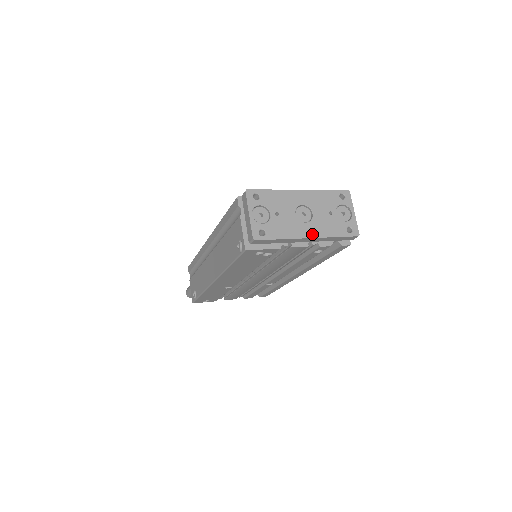
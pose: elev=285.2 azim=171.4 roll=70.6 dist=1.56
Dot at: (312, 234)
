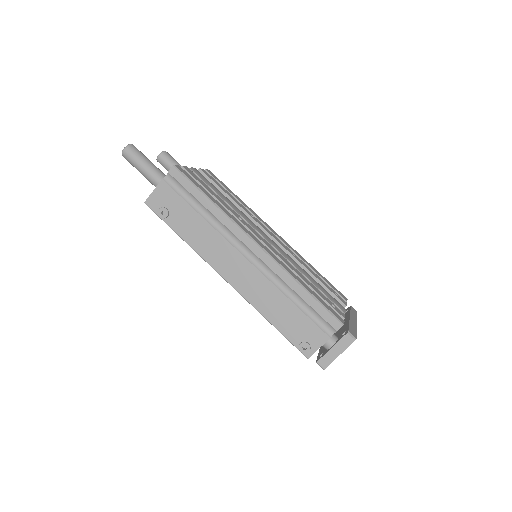
Dot at: occluded
